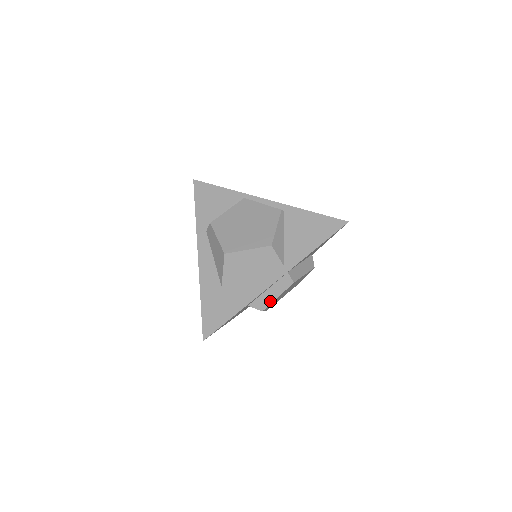
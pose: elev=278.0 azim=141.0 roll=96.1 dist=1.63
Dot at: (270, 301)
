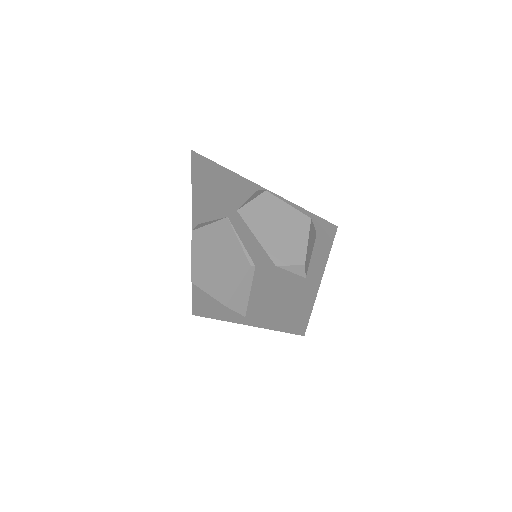
Dot at: occluded
